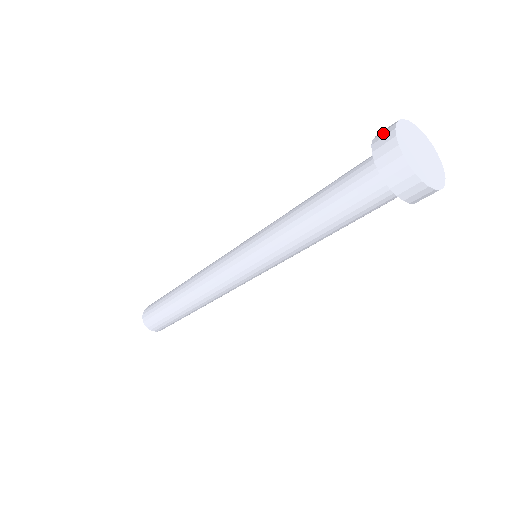
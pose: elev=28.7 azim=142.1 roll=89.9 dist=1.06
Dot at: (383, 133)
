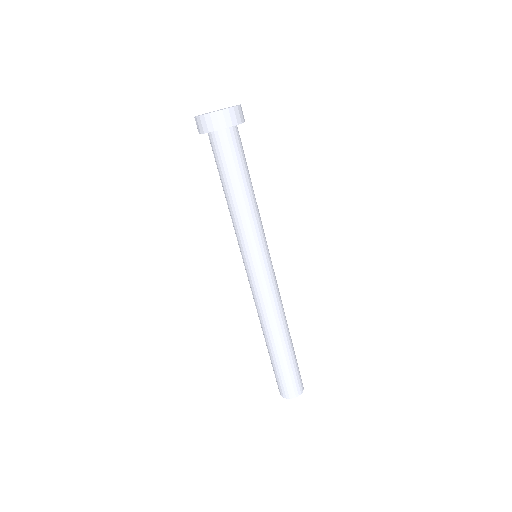
Dot at: occluded
